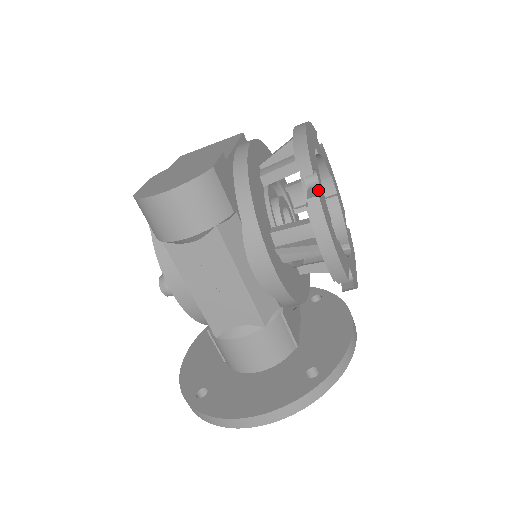
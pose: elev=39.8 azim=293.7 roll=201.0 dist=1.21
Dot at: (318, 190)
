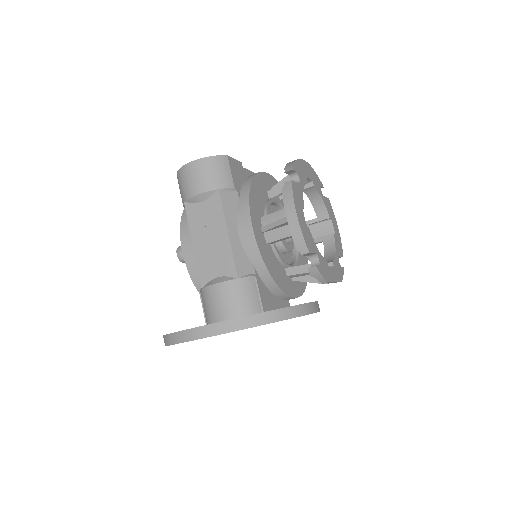
Dot at: occluded
